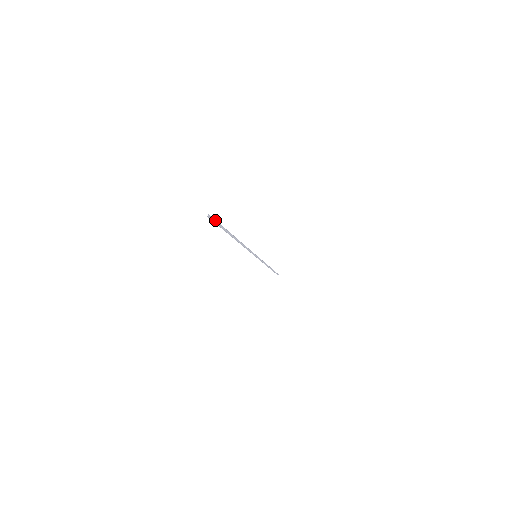
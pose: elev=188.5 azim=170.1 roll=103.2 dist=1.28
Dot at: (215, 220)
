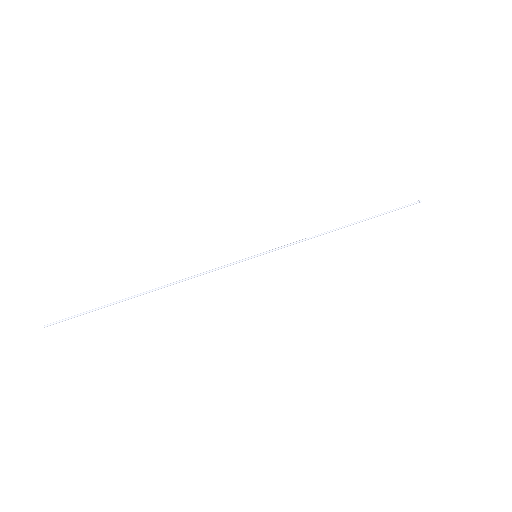
Dot at: (67, 319)
